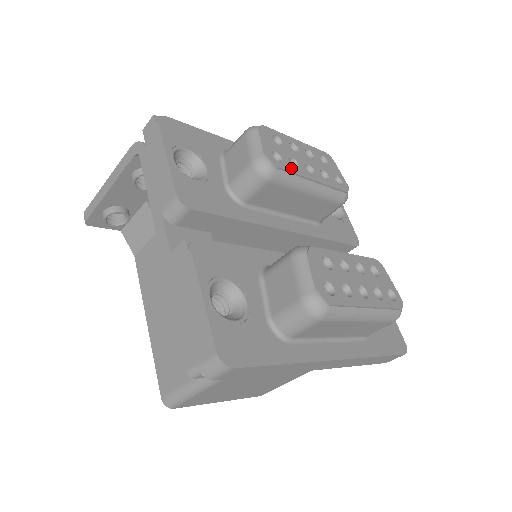
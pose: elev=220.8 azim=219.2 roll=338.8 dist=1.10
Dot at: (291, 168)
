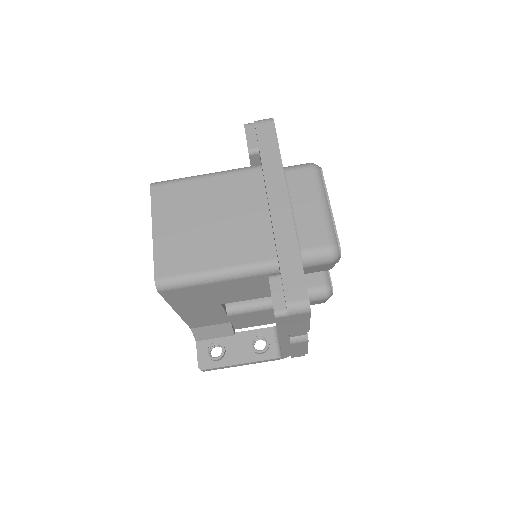
Dot at: occluded
